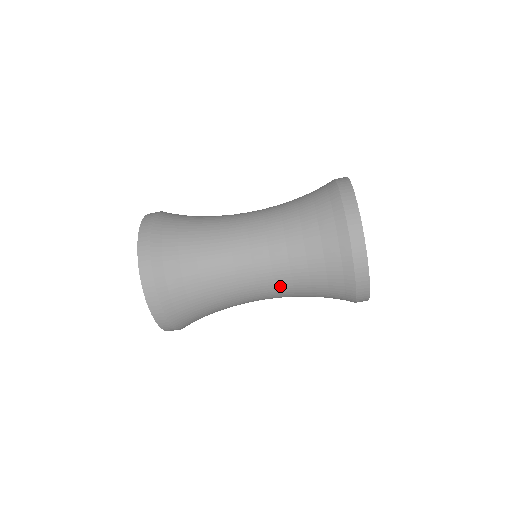
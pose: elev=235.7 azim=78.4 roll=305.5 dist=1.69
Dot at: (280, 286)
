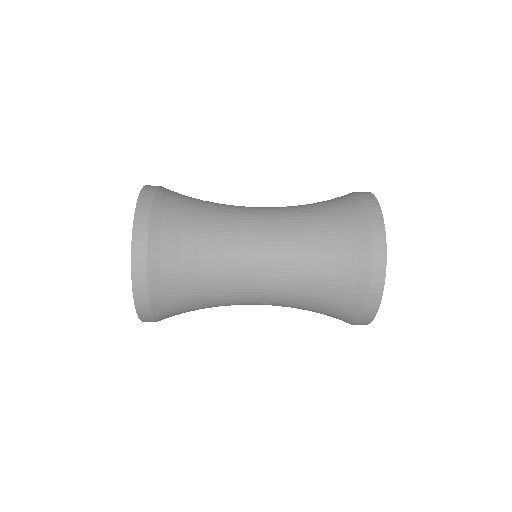
Dot at: occluded
